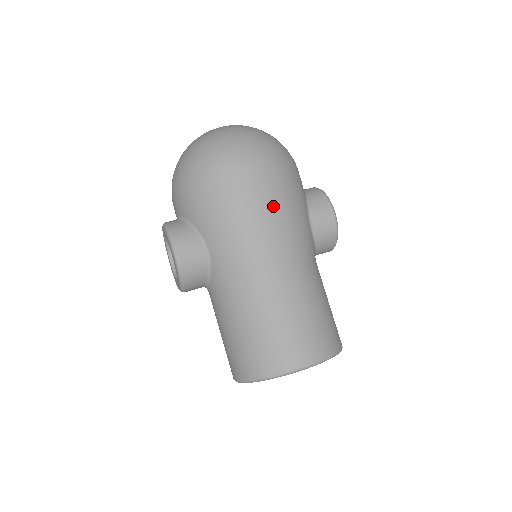
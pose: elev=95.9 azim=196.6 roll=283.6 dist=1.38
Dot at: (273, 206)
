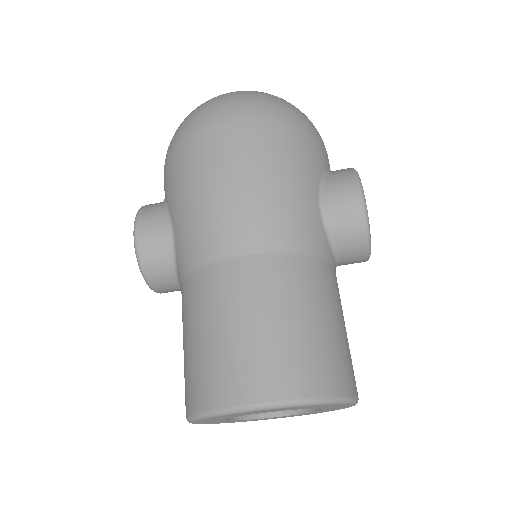
Dot at: (250, 170)
